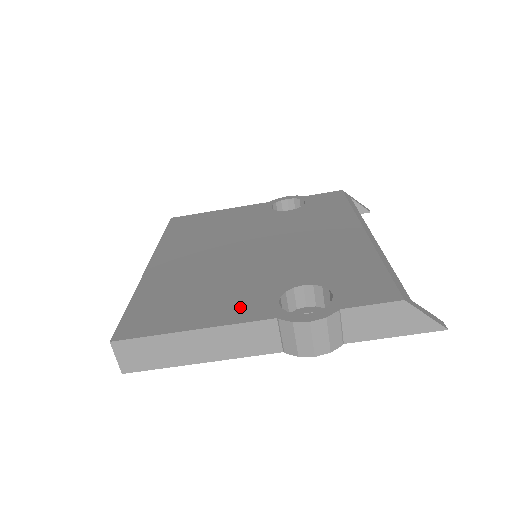
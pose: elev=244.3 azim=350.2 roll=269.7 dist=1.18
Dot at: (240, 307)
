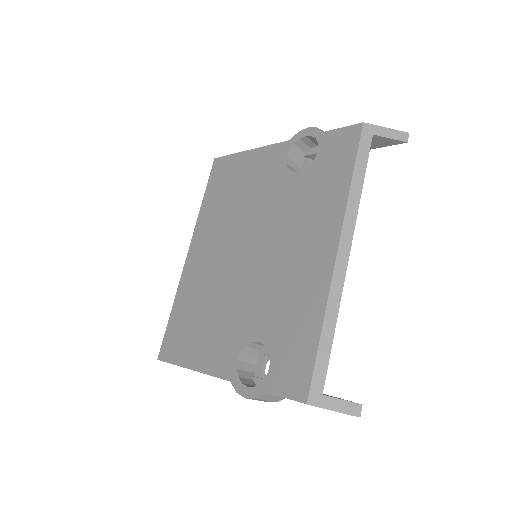
Dot at: (217, 354)
